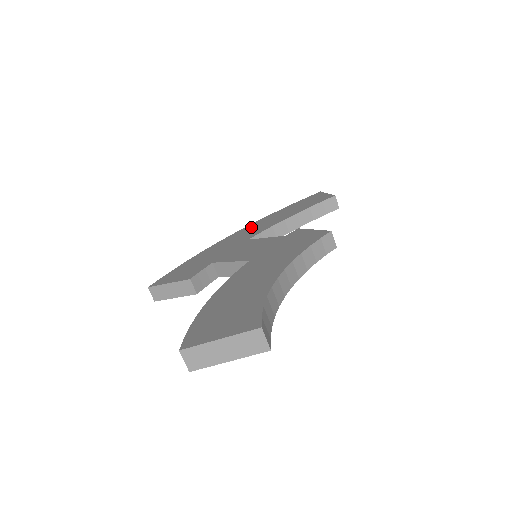
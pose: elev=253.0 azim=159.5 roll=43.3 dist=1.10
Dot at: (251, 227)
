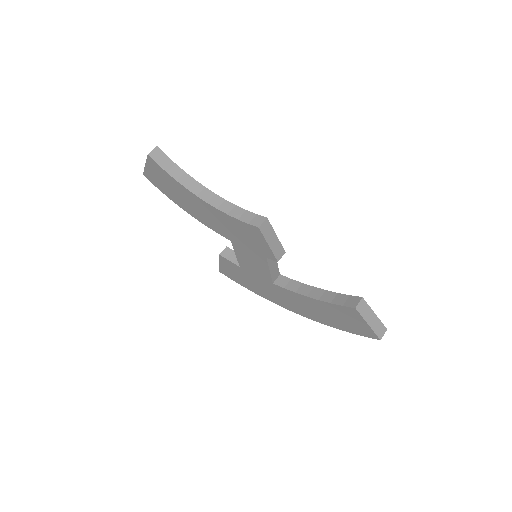
Dot at: occluded
